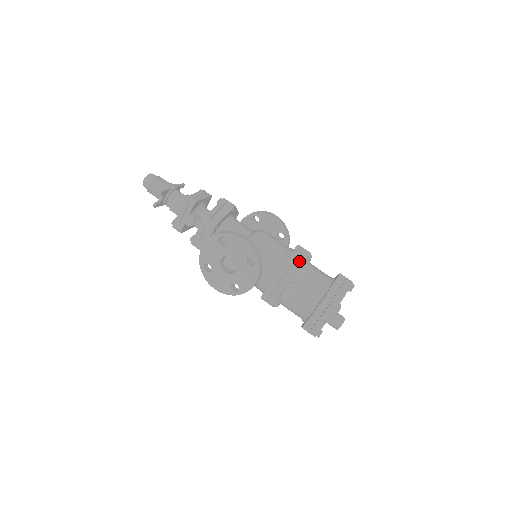
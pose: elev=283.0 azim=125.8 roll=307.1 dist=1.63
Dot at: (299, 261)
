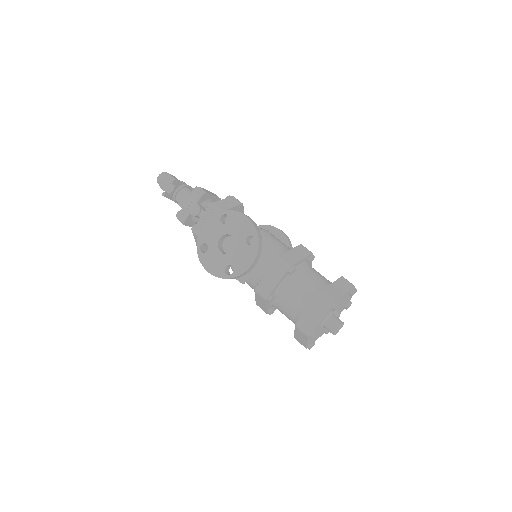
Dot at: (300, 256)
